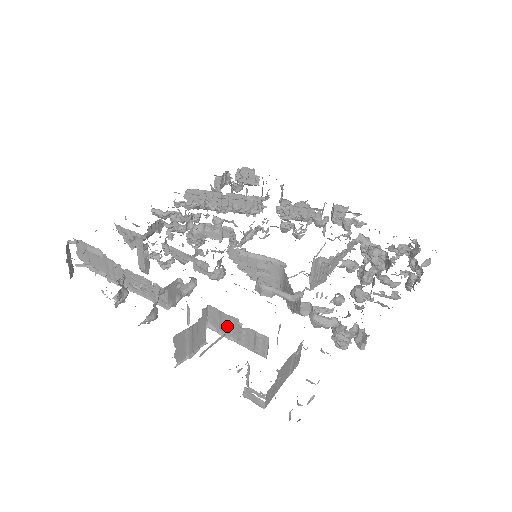
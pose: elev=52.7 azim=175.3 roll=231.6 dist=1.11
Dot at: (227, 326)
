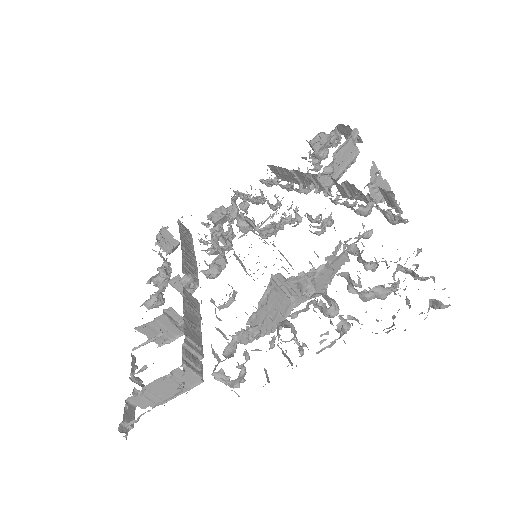
Dot at: occluded
